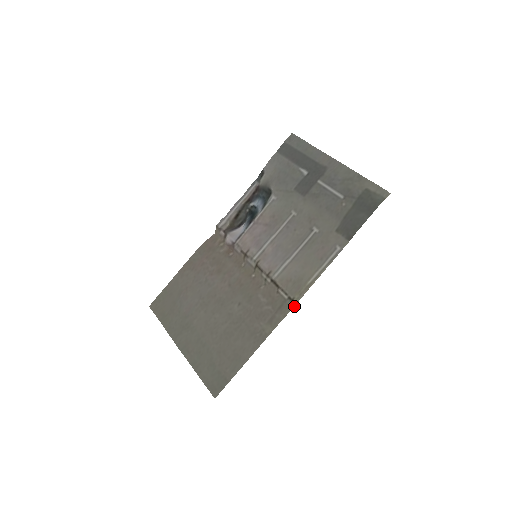
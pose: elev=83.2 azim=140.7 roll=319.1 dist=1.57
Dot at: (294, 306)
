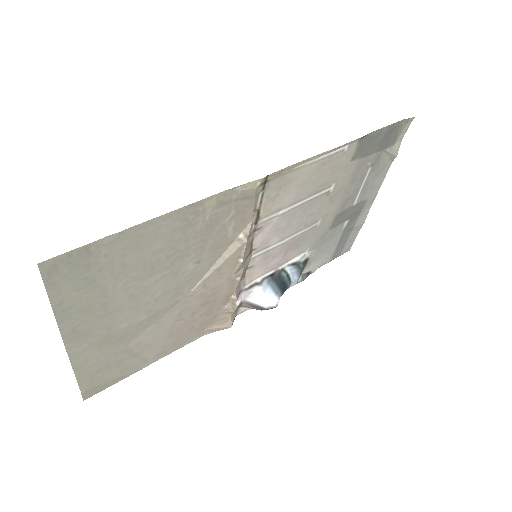
Dot at: (264, 178)
